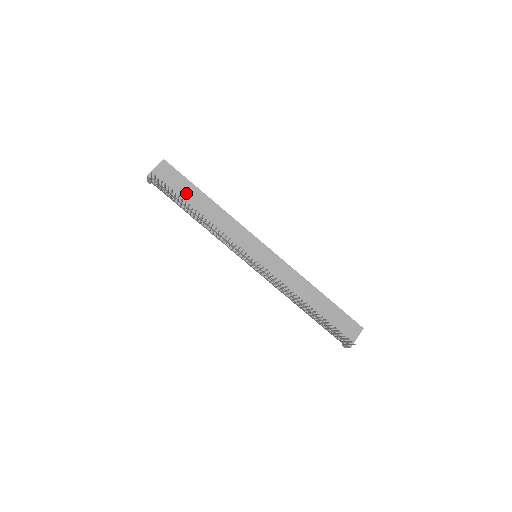
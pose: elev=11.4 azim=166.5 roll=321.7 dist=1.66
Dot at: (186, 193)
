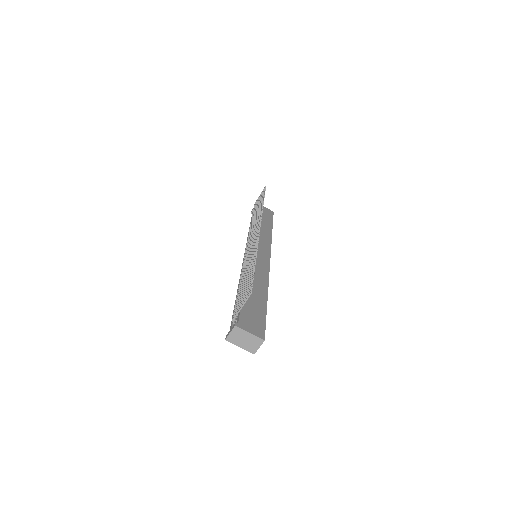
Dot at: (264, 219)
